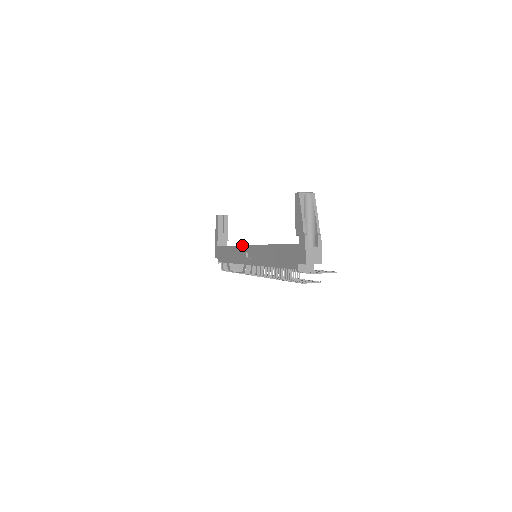
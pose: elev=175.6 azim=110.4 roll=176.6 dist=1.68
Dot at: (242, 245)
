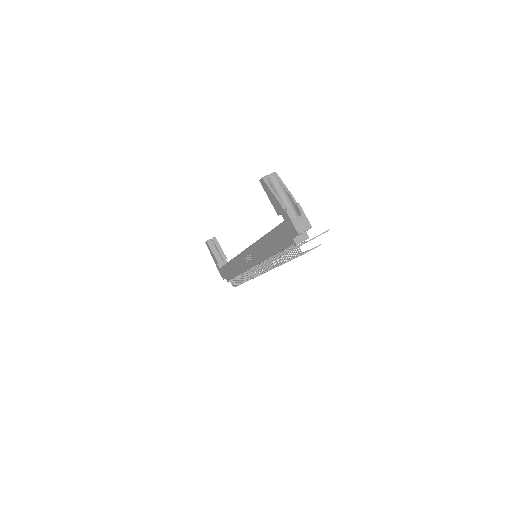
Dot at: occluded
